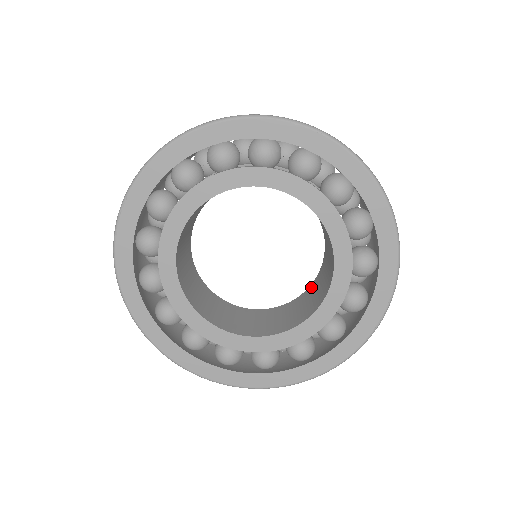
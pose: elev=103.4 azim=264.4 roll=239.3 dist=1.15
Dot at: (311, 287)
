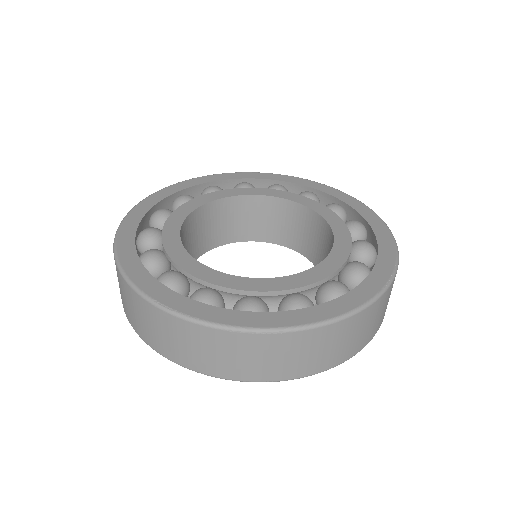
Dot at: occluded
